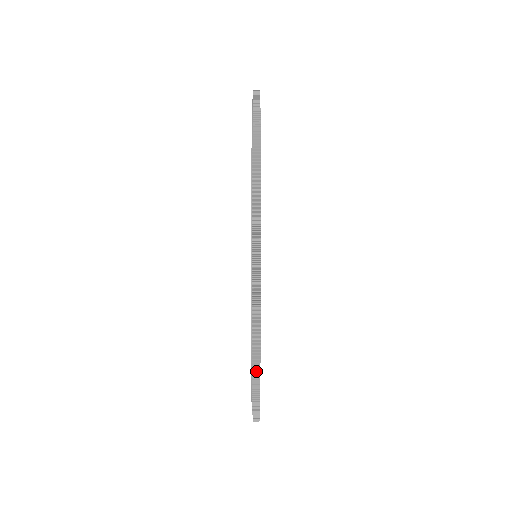
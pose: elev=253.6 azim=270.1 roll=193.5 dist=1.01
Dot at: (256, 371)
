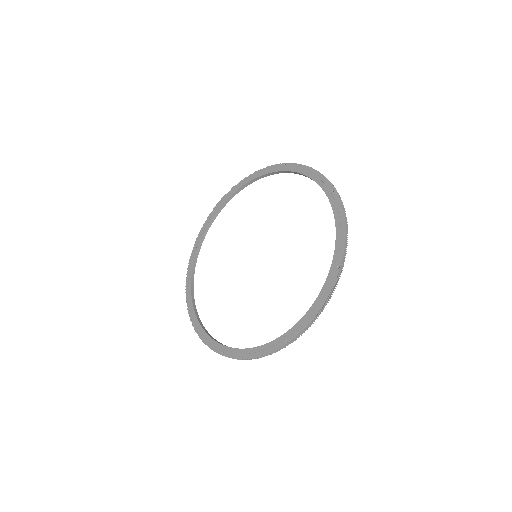
Dot at: (313, 321)
